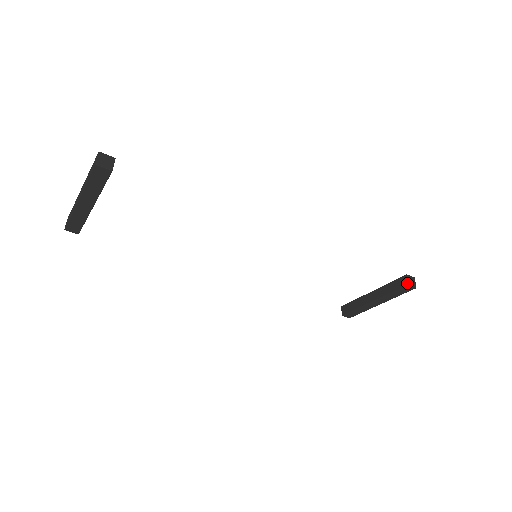
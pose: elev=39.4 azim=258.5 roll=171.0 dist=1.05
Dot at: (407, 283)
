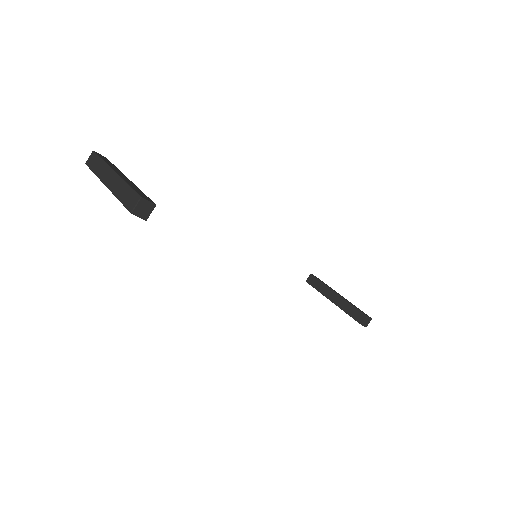
Dot at: (362, 323)
